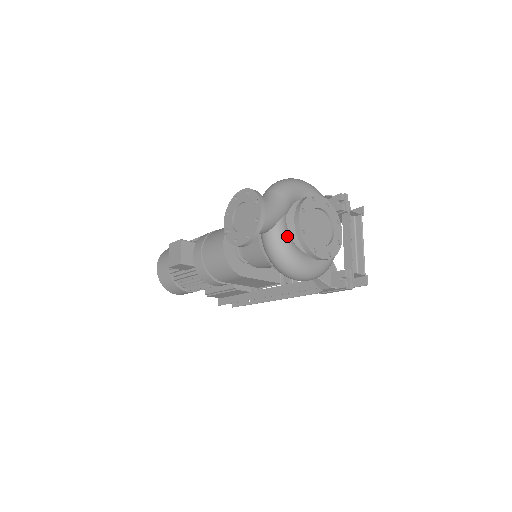
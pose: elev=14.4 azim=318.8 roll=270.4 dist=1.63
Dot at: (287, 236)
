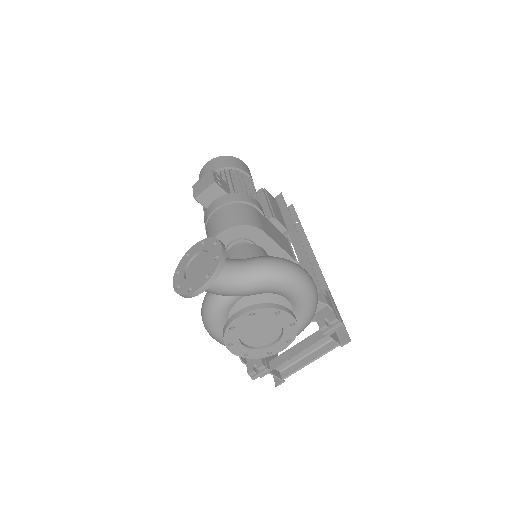
Dot at: (224, 311)
